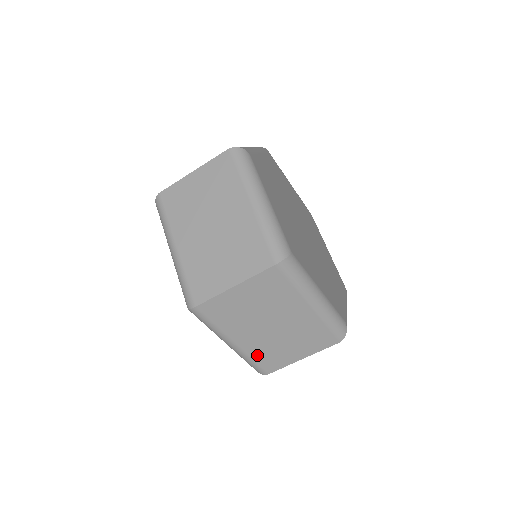
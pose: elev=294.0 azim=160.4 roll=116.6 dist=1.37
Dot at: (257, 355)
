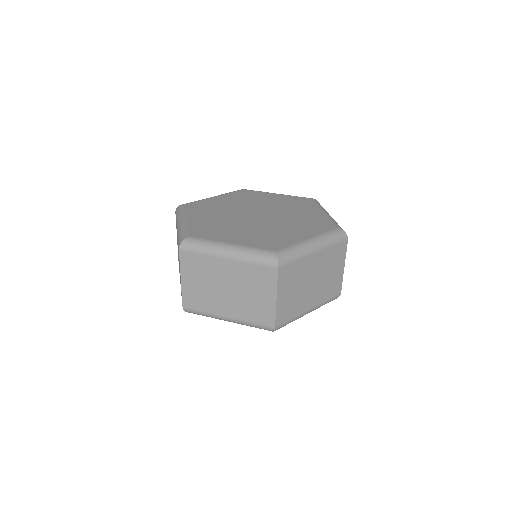
Dot at: (325, 297)
